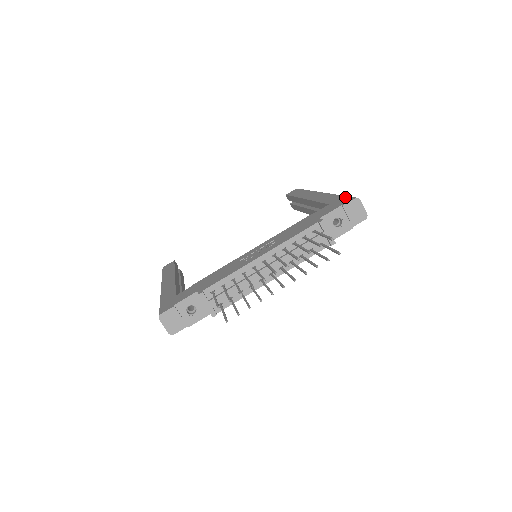
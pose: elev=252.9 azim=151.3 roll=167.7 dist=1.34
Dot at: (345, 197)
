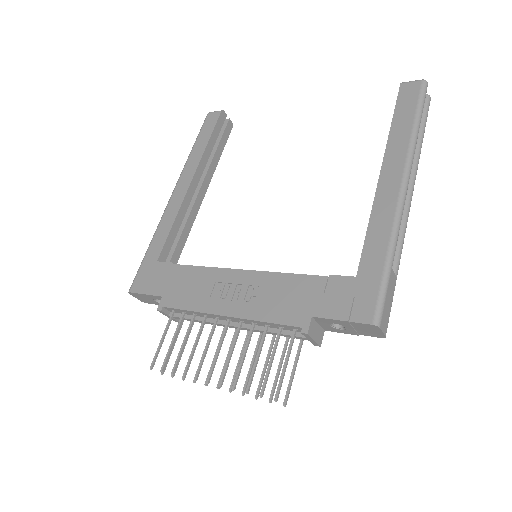
Dot at: (376, 292)
